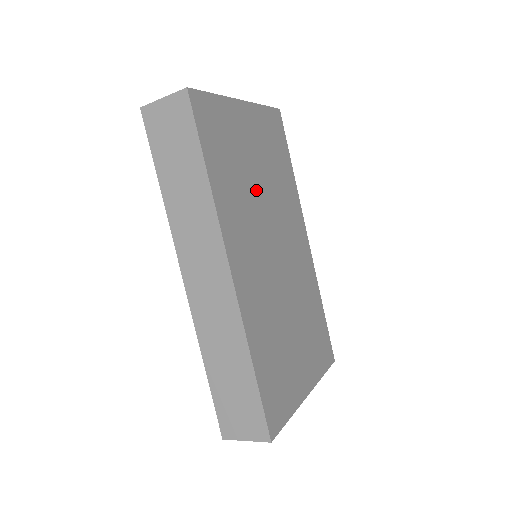
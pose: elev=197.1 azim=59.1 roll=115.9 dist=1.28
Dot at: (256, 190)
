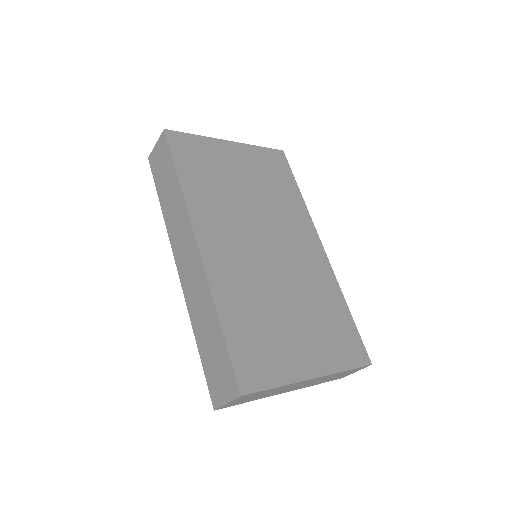
Dot at: (242, 198)
